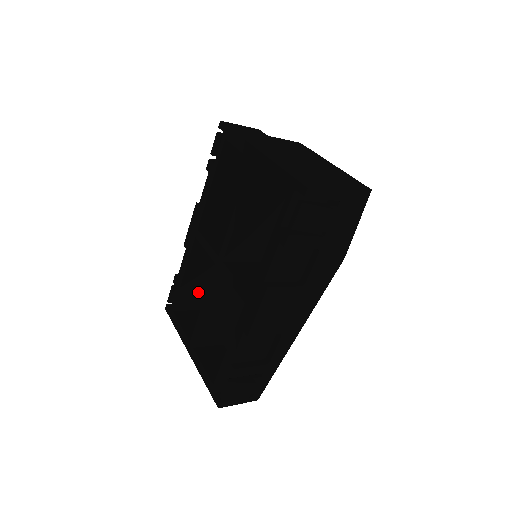
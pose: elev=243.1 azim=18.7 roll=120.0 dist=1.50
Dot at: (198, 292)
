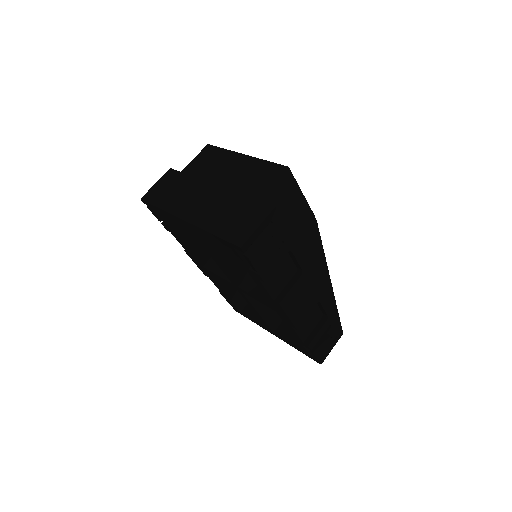
Dot at: occluded
